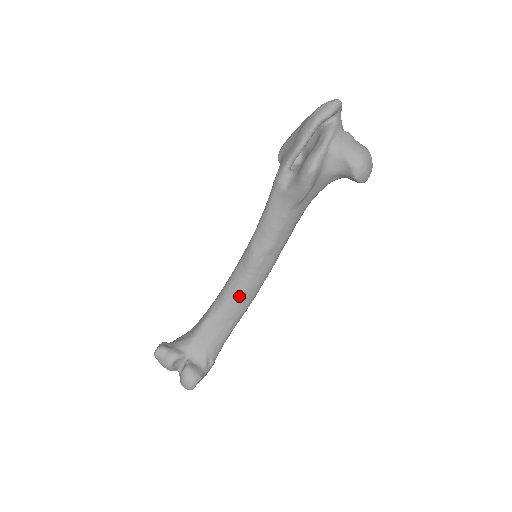
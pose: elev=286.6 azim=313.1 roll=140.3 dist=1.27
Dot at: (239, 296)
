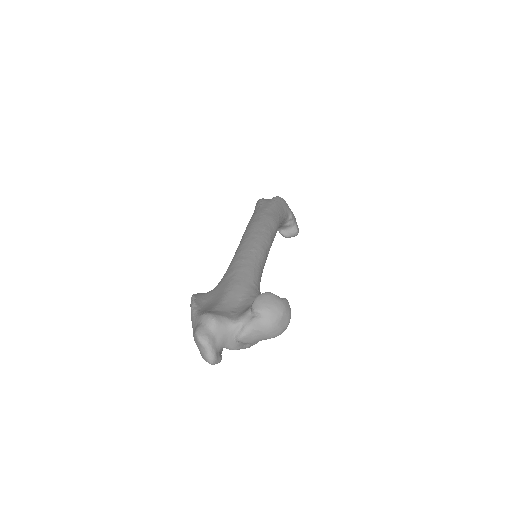
Dot at: occluded
